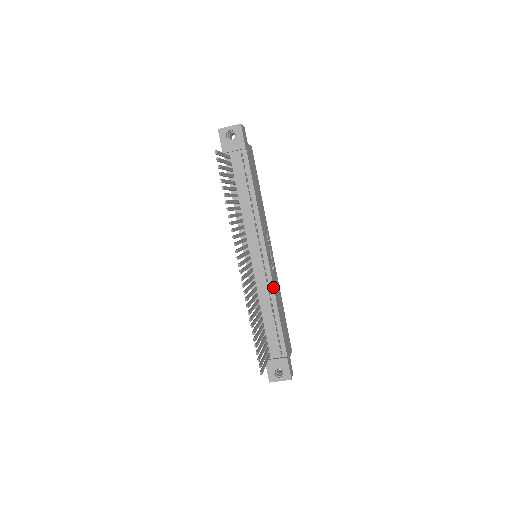
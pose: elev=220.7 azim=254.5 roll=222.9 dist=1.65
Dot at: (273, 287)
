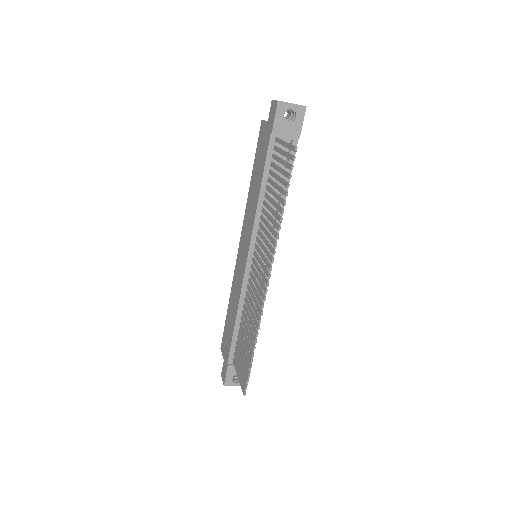
Dot at: (265, 295)
